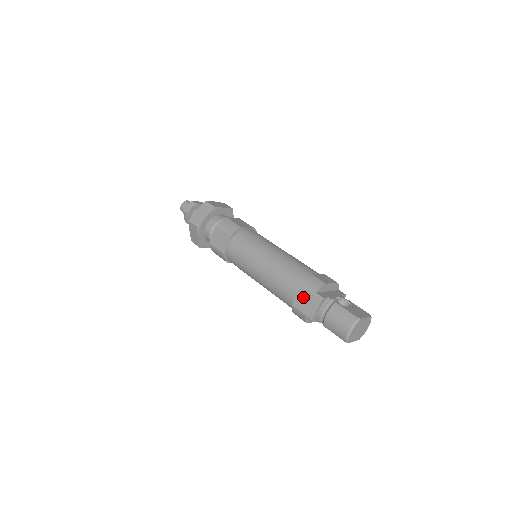
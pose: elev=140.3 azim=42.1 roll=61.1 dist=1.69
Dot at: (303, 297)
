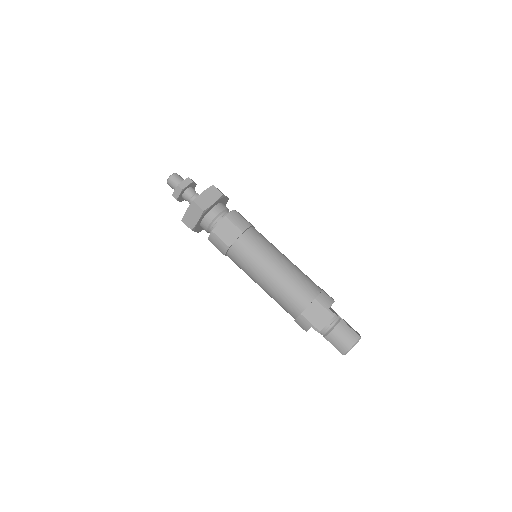
Dot at: (315, 310)
